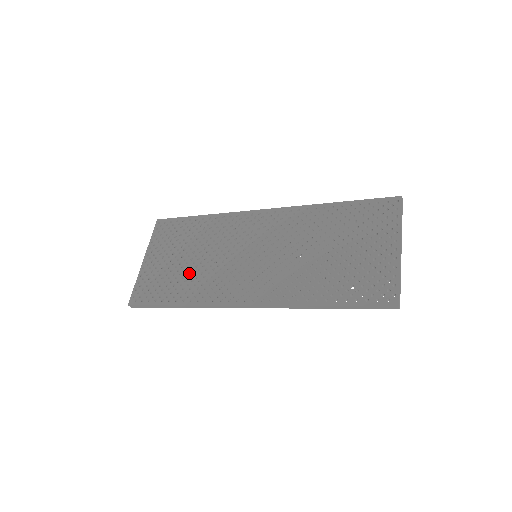
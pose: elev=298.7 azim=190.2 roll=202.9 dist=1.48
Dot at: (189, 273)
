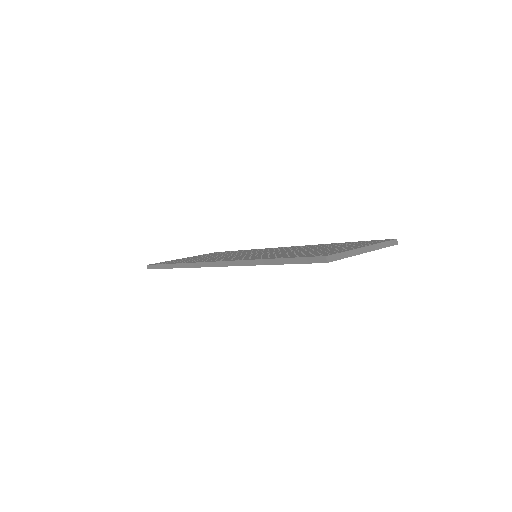
Dot at: (203, 258)
